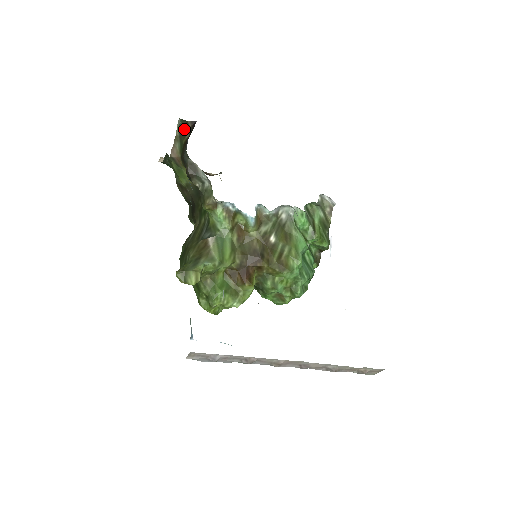
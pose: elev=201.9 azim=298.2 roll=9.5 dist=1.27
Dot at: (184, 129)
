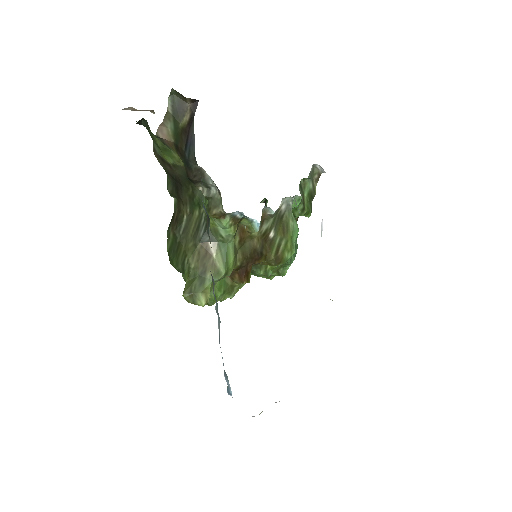
Dot at: (180, 106)
